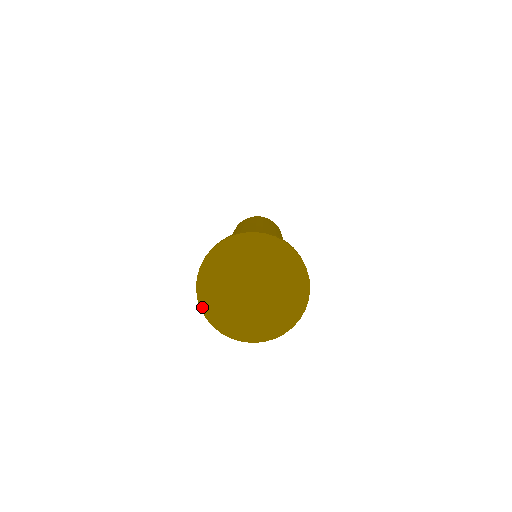
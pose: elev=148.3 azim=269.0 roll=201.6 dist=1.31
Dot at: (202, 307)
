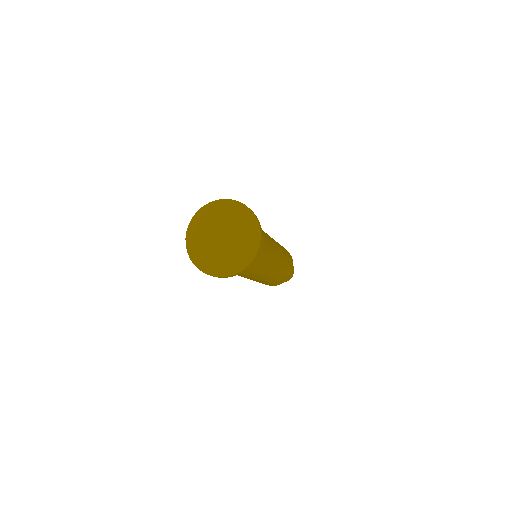
Dot at: (188, 252)
